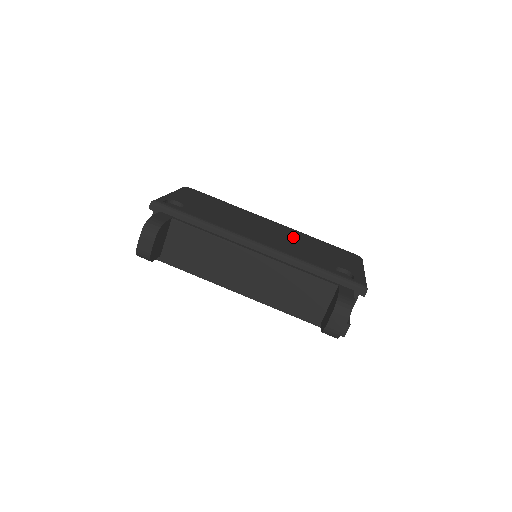
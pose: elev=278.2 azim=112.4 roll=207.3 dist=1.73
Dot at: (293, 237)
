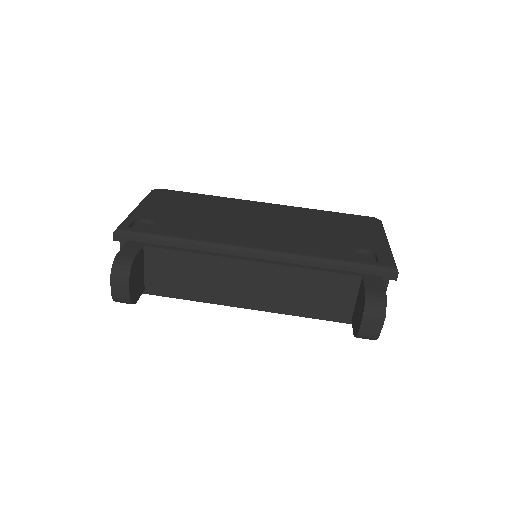
Dot at: (294, 220)
